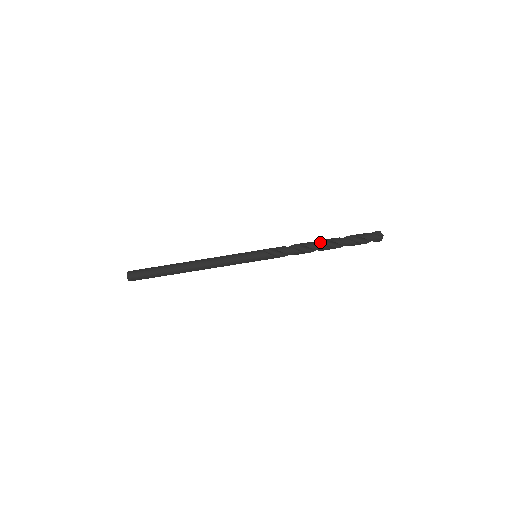
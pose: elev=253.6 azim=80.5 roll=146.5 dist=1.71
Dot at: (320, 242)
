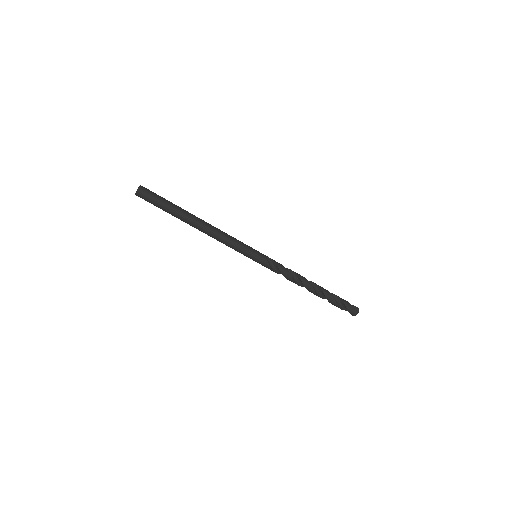
Dot at: (311, 283)
